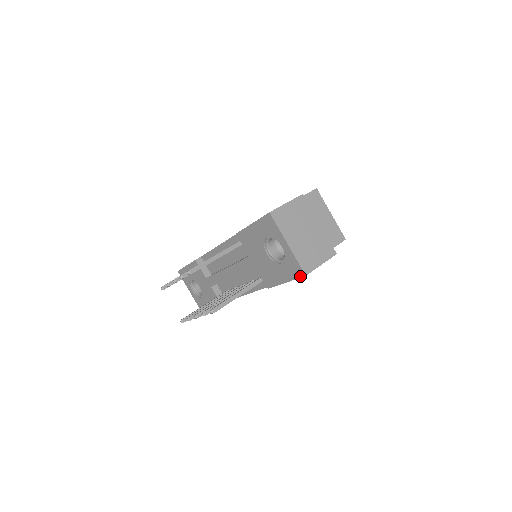
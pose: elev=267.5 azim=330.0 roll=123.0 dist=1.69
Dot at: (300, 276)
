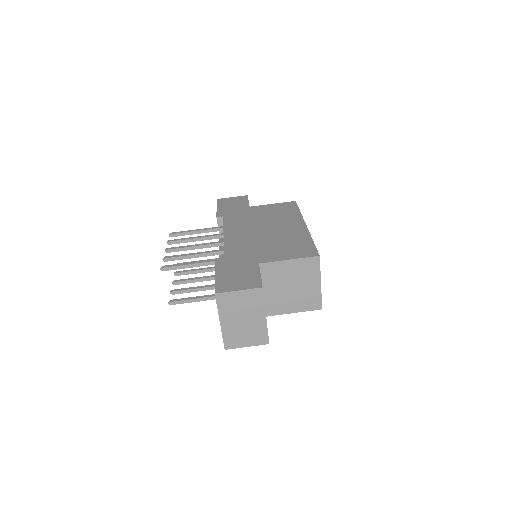
Dot at: occluded
